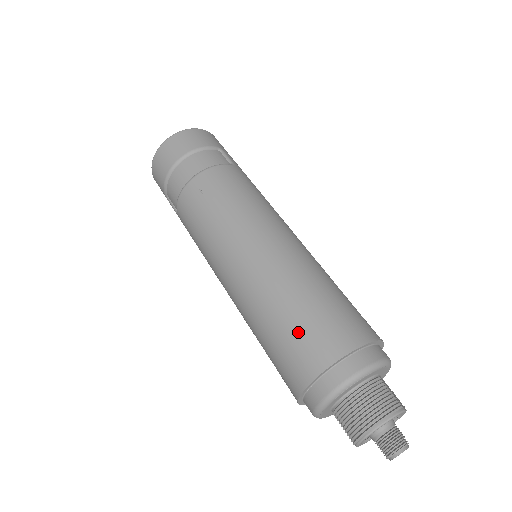
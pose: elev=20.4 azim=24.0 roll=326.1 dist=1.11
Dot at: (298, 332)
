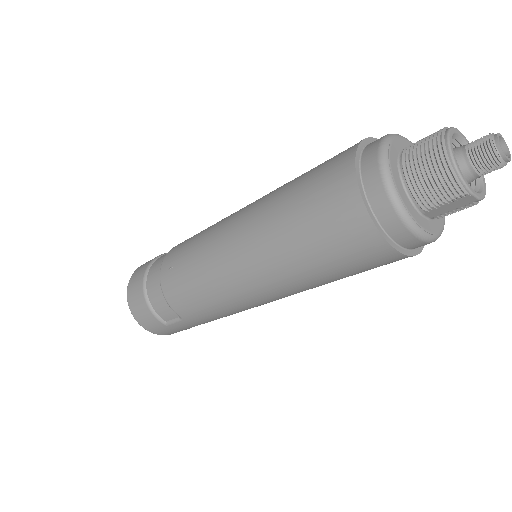
Dot at: (312, 199)
